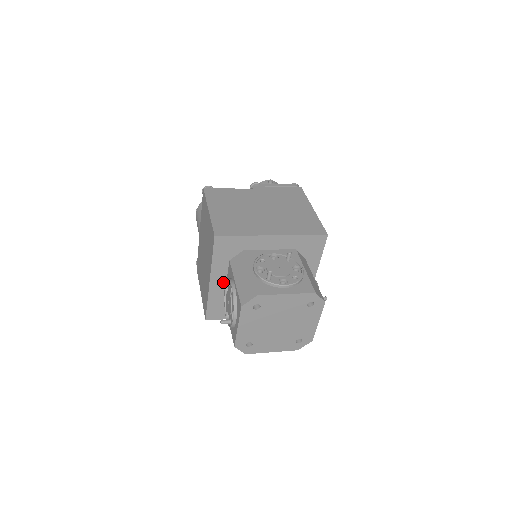
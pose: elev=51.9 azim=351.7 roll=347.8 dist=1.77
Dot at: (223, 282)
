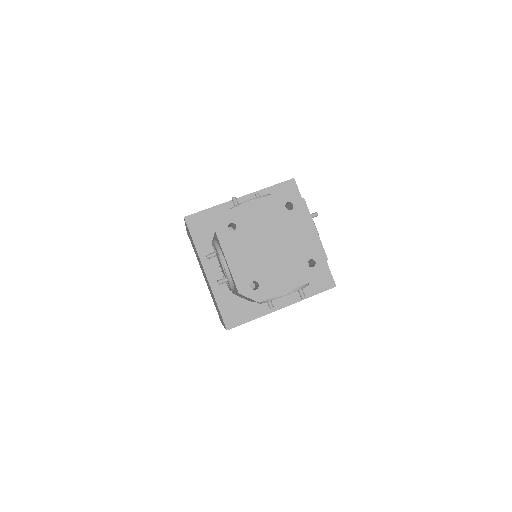
Dot at: (220, 270)
